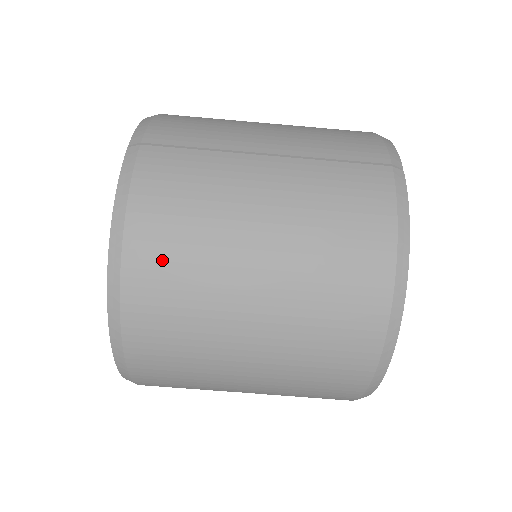
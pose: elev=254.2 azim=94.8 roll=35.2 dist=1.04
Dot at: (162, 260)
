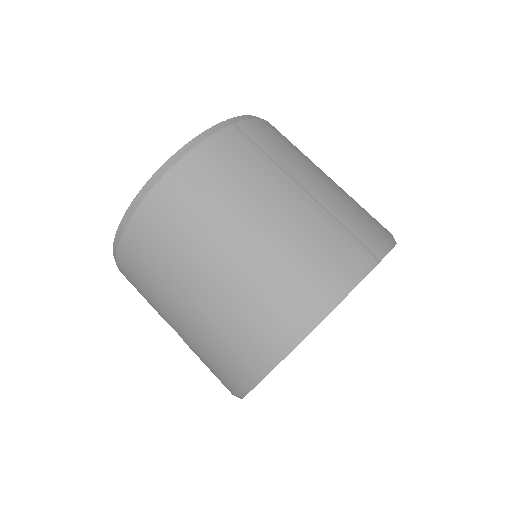
Dot at: (185, 194)
